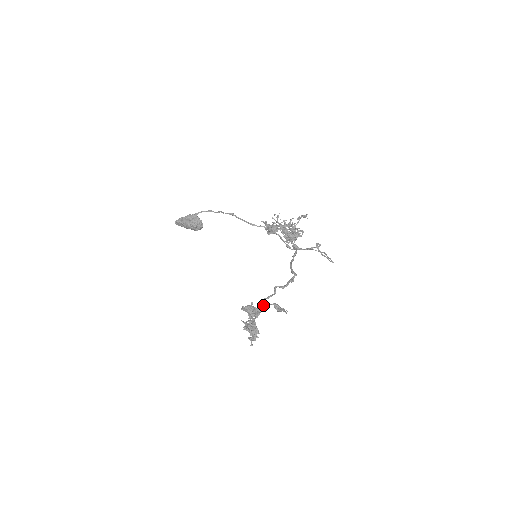
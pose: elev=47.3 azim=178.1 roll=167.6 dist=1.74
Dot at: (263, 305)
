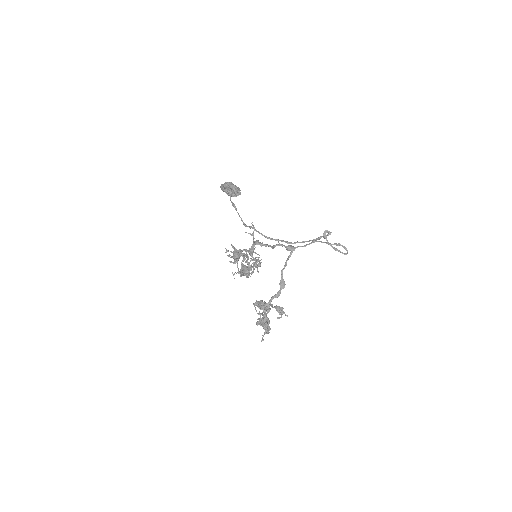
Dot at: (269, 304)
